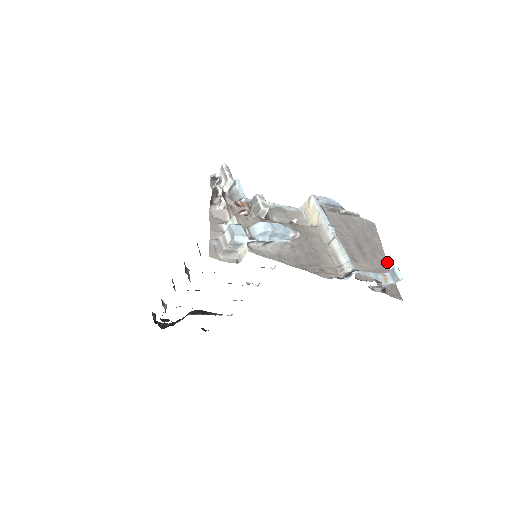
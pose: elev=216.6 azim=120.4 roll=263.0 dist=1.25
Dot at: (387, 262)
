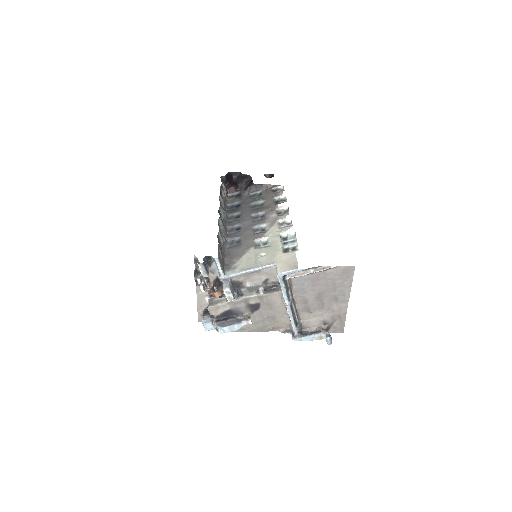
Dot at: occluded
